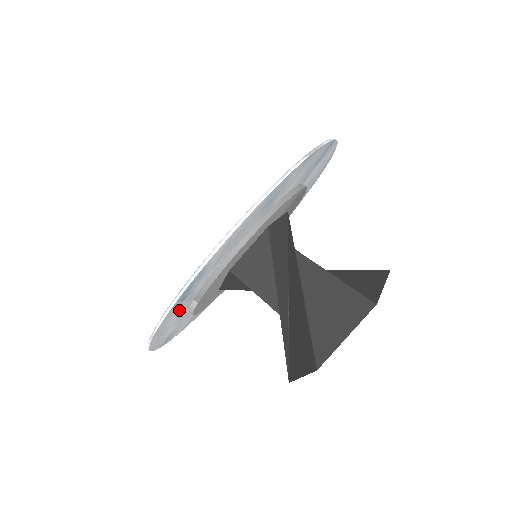
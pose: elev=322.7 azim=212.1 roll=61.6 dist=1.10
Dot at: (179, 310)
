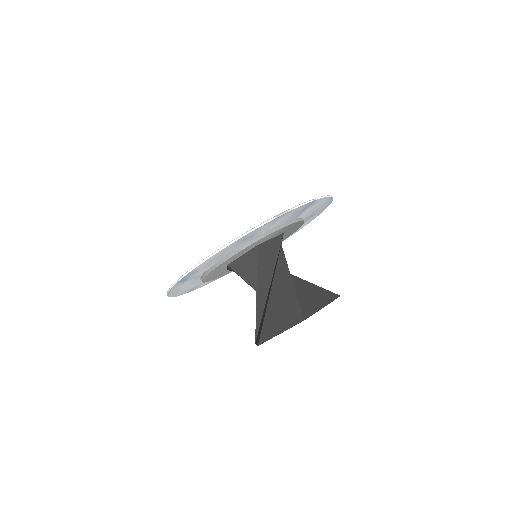
Dot at: (187, 283)
